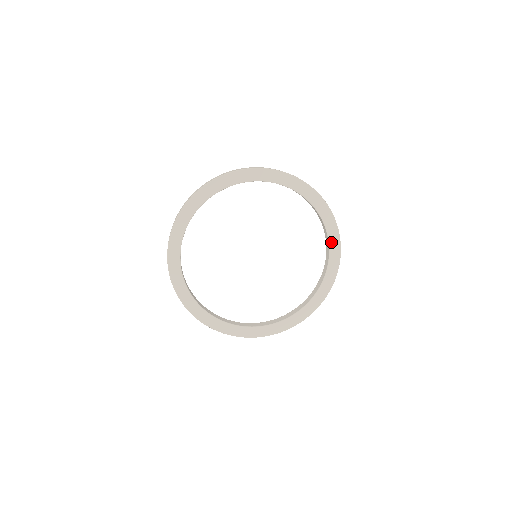
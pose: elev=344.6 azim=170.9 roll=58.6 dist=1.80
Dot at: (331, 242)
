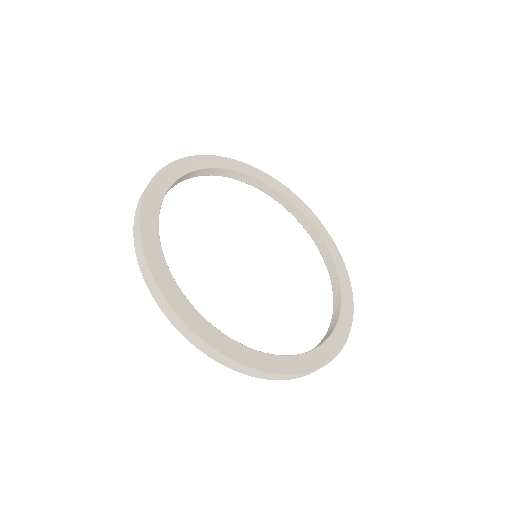
Dot at: (320, 232)
